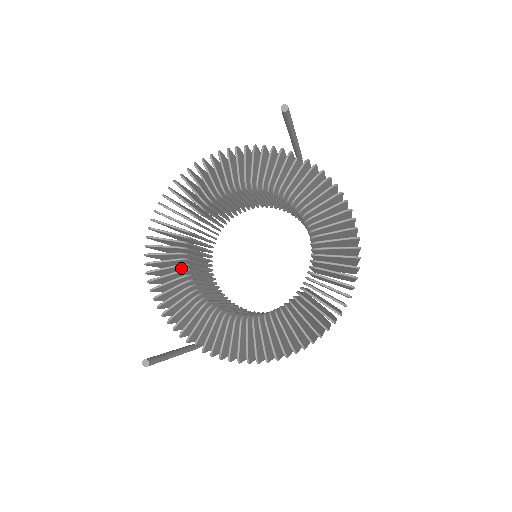
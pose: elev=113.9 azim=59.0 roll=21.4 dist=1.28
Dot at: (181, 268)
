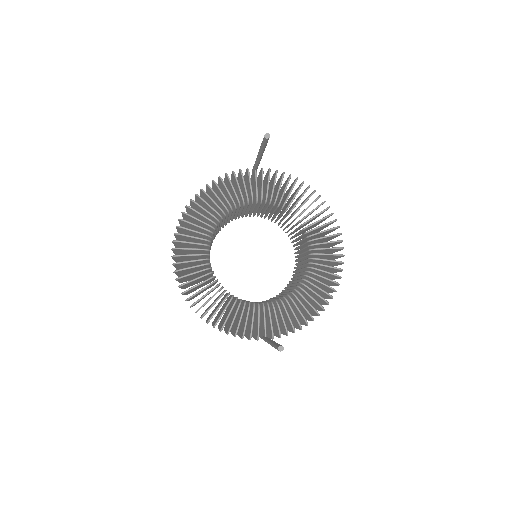
Dot at: occluded
